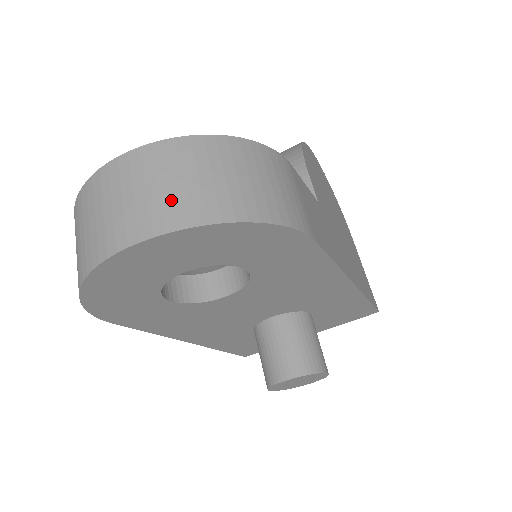
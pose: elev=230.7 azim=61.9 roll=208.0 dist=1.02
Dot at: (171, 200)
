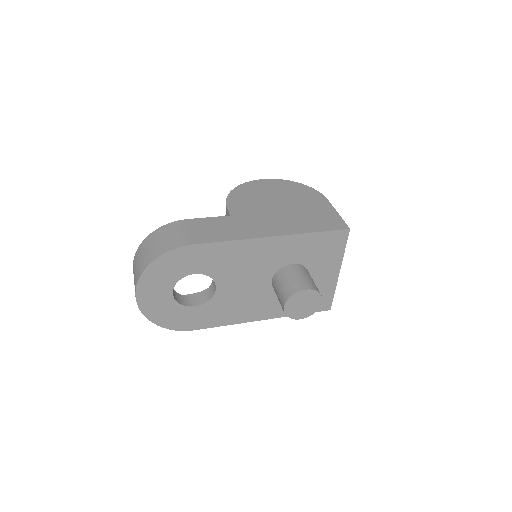
Dot at: (136, 273)
